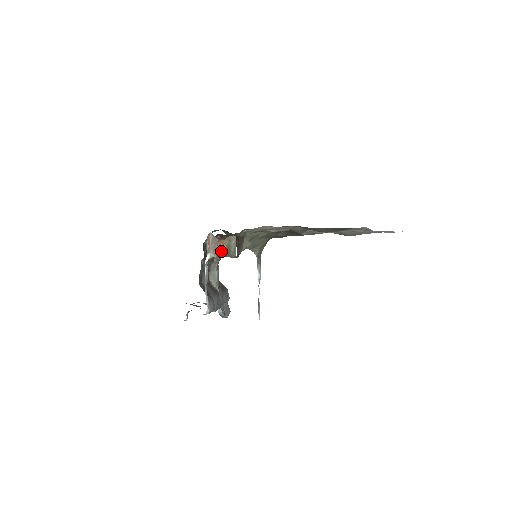
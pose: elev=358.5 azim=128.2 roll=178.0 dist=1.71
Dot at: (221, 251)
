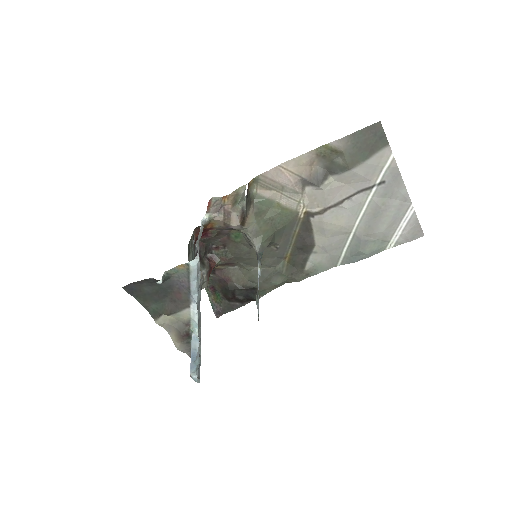
Dot at: (225, 205)
